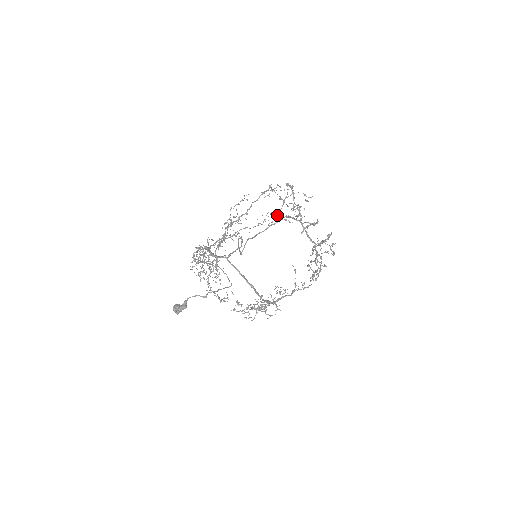
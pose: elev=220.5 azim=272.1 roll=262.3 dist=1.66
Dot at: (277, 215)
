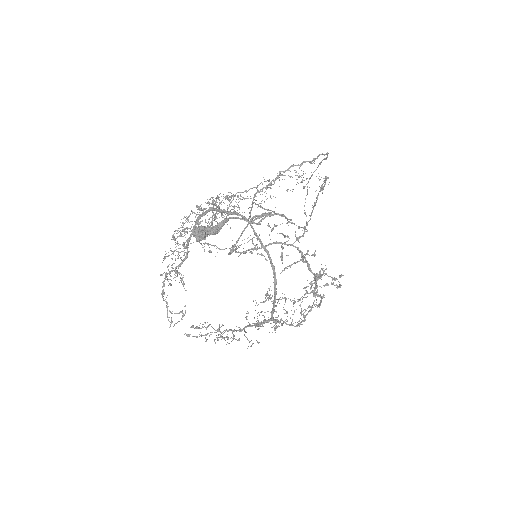
Dot at: occluded
